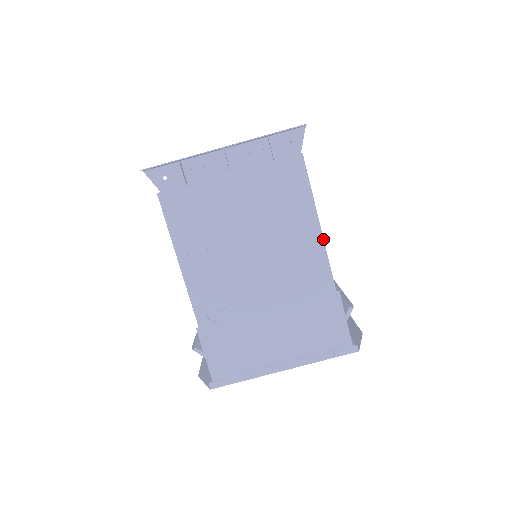
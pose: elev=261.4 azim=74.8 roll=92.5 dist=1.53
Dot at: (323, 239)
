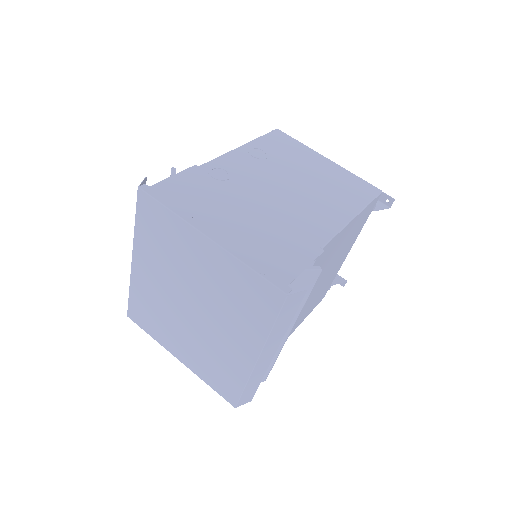
Dot at: (348, 223)
